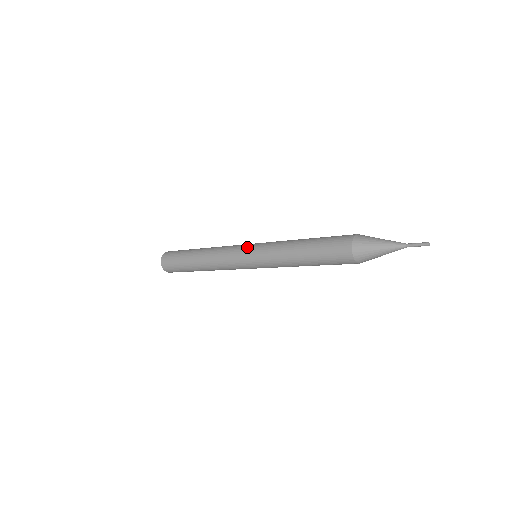
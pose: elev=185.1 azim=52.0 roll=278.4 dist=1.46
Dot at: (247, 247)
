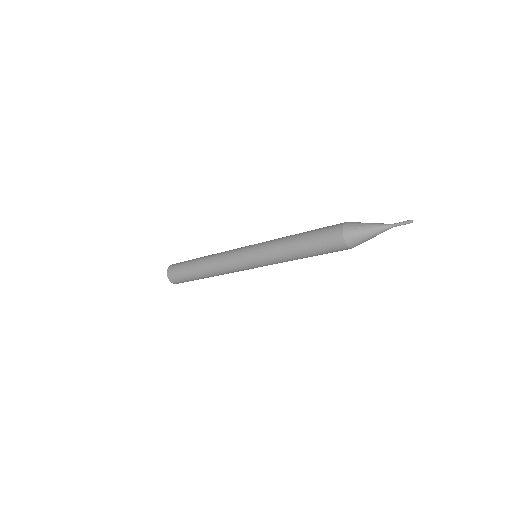
Dot at: (246, 252)
